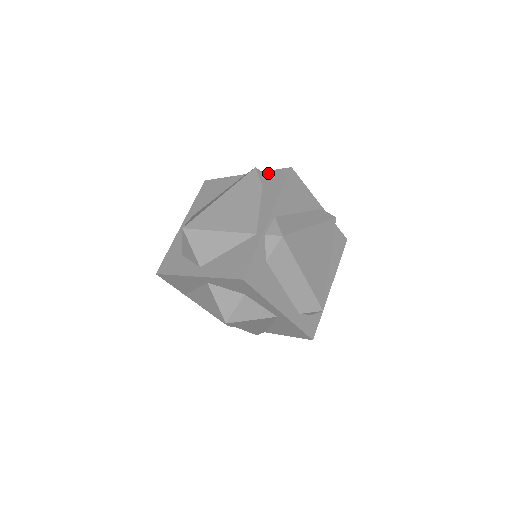
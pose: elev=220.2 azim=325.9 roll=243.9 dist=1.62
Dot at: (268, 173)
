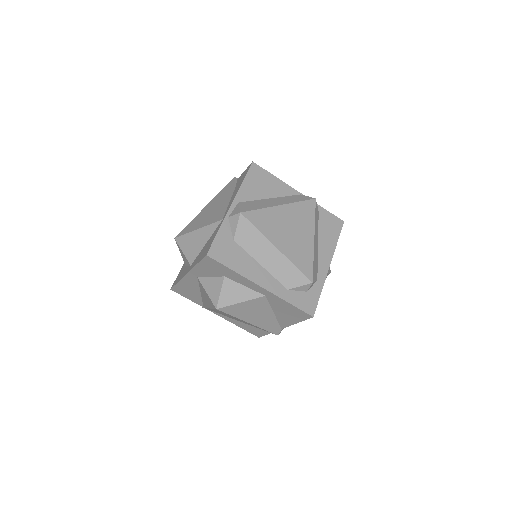
Dot at: occluded
